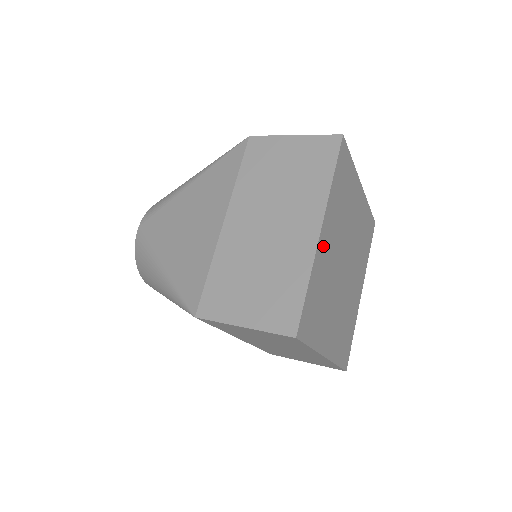
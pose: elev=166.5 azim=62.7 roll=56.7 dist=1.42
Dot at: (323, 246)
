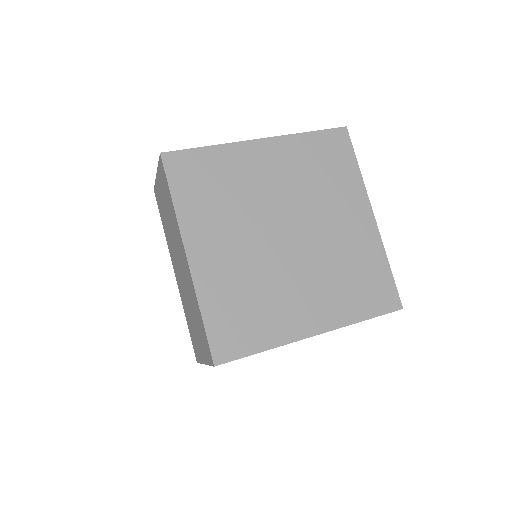
Dot at: (206, 263)
